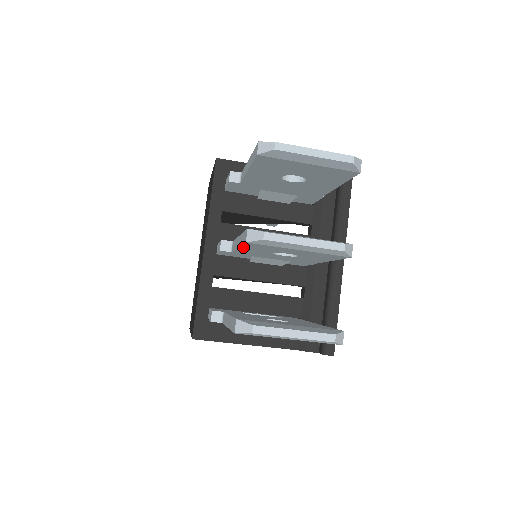
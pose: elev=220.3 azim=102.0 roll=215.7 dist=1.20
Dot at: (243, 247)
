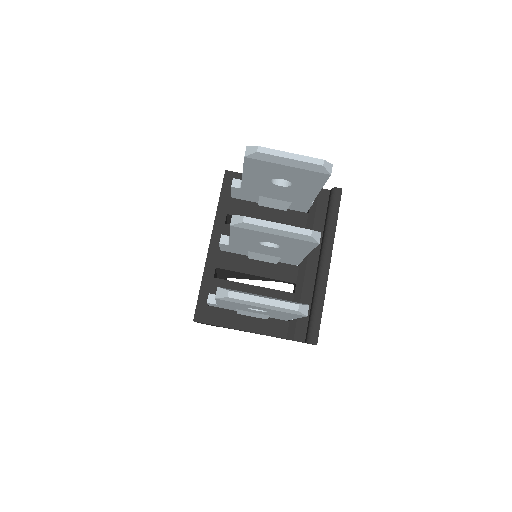
Dot at: (233, 235)
